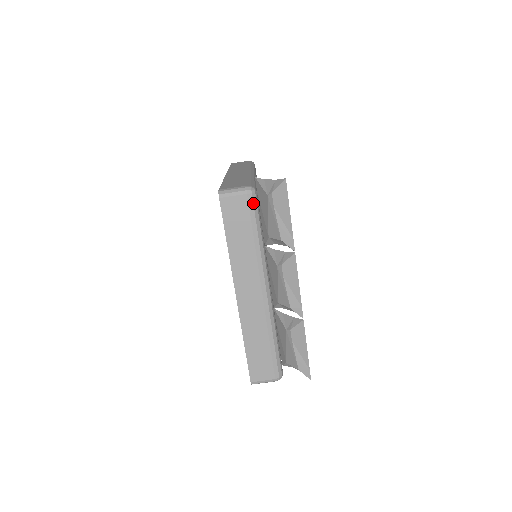
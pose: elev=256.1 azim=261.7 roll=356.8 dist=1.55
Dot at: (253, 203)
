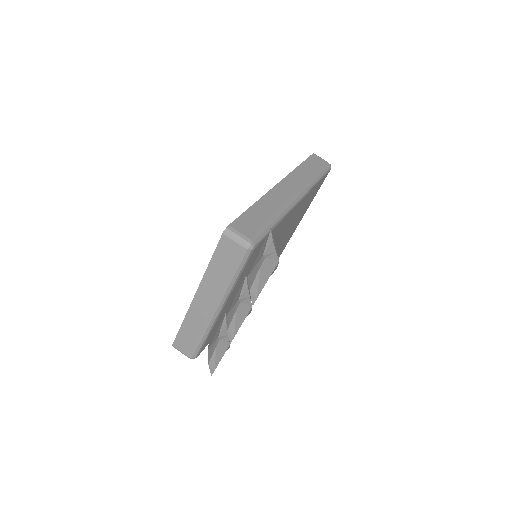
Dot at: (244, 256)
